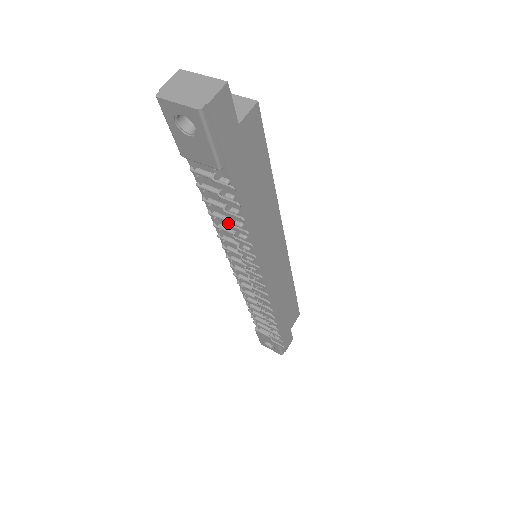
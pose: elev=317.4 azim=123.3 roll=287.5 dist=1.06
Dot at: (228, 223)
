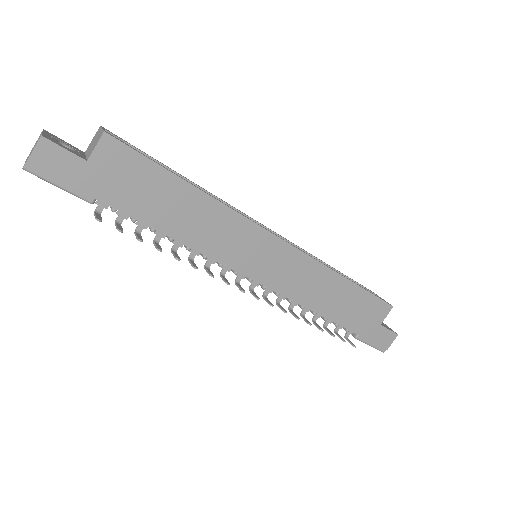
Dot at: (153, 240)
